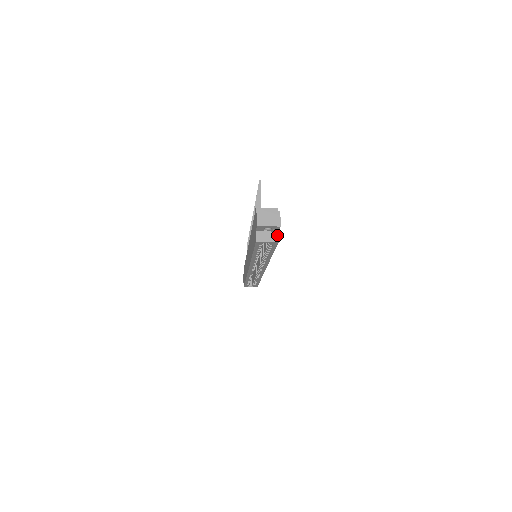
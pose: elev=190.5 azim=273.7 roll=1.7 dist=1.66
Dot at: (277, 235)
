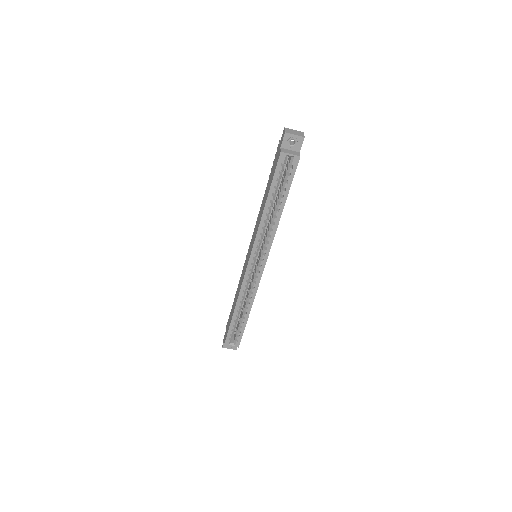
Dot at: (299, 153)
